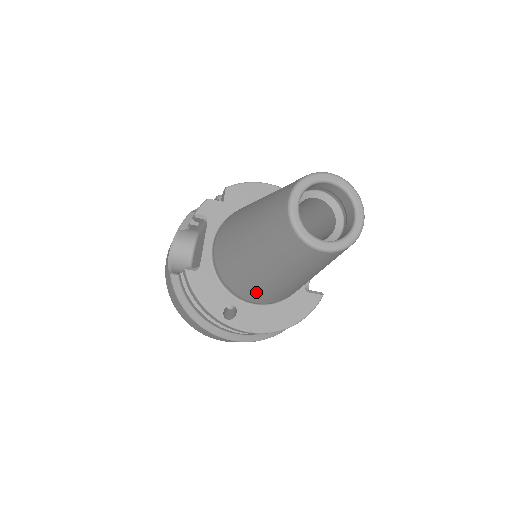
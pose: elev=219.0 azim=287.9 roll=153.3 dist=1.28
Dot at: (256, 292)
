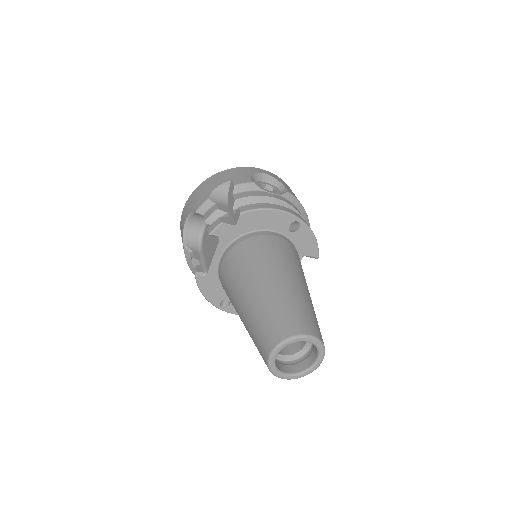
Dot at: occluded
